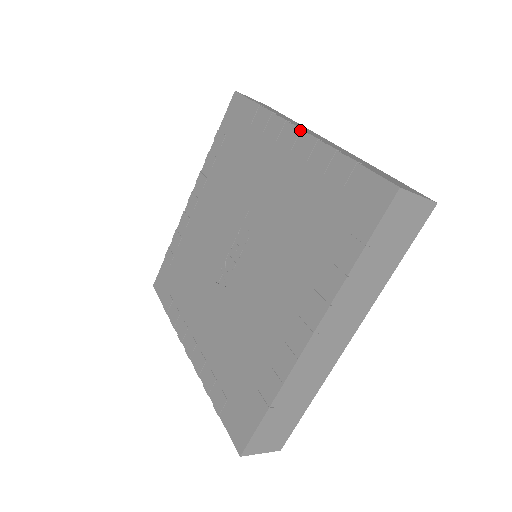
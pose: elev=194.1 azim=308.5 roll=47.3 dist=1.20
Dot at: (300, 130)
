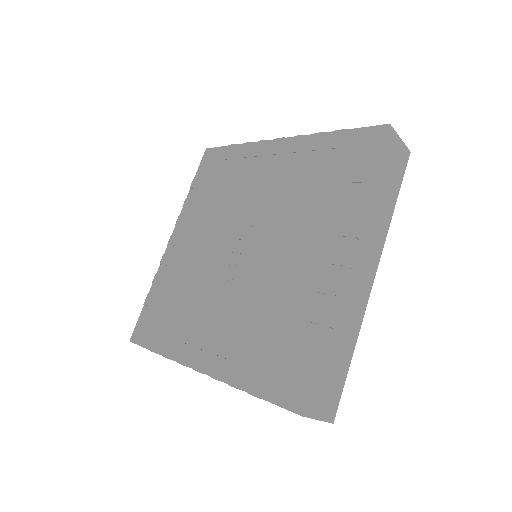
Dot at: (284, 138)
